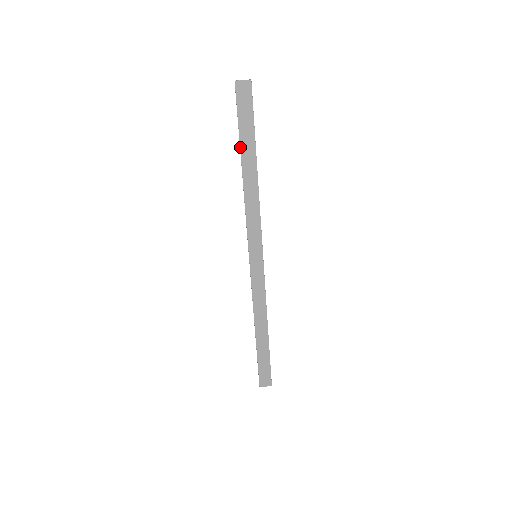
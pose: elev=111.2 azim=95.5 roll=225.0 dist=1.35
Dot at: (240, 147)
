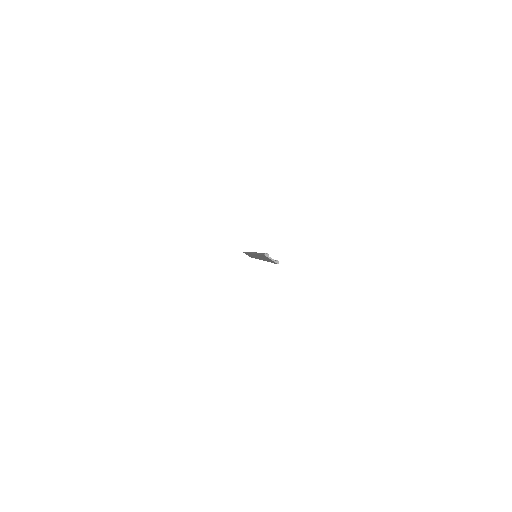
Dot at: occluded
